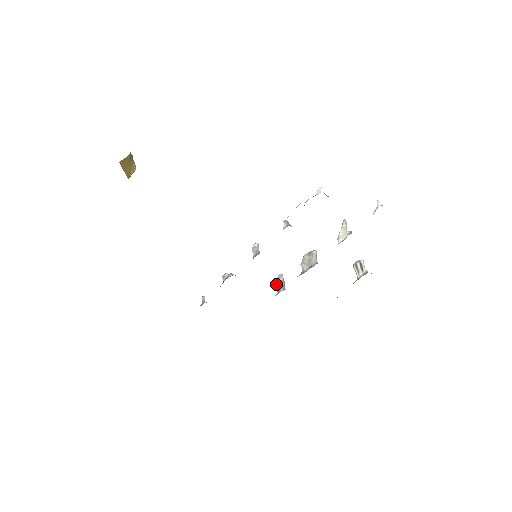
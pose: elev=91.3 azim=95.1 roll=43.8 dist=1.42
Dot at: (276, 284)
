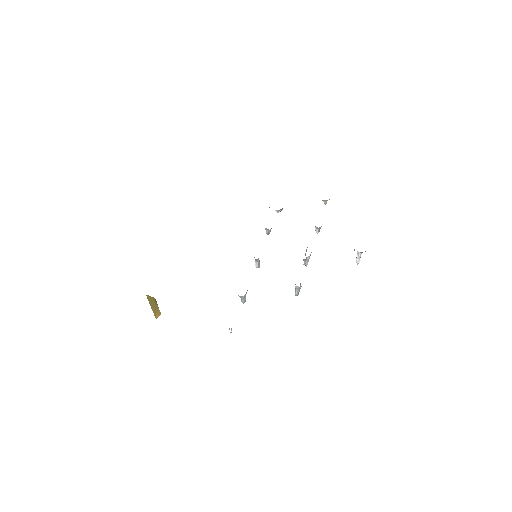
Dot at: (295, 292)
